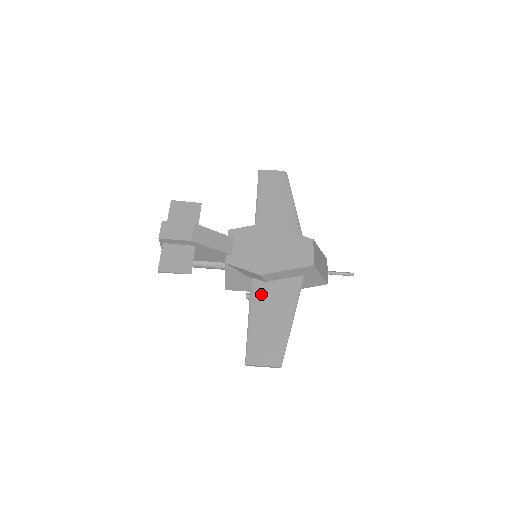
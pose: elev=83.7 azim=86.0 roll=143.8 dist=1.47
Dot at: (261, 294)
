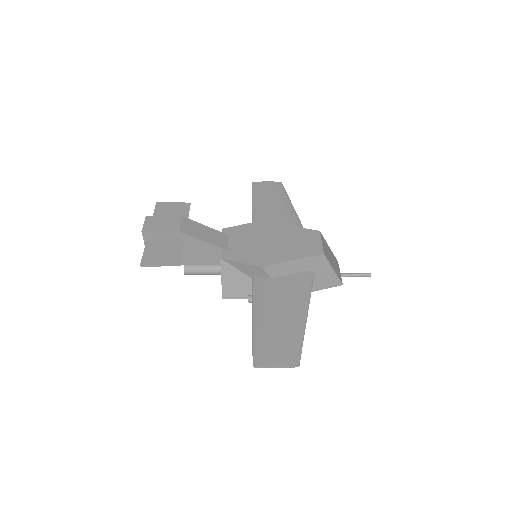
Dot at: (265, 291)
